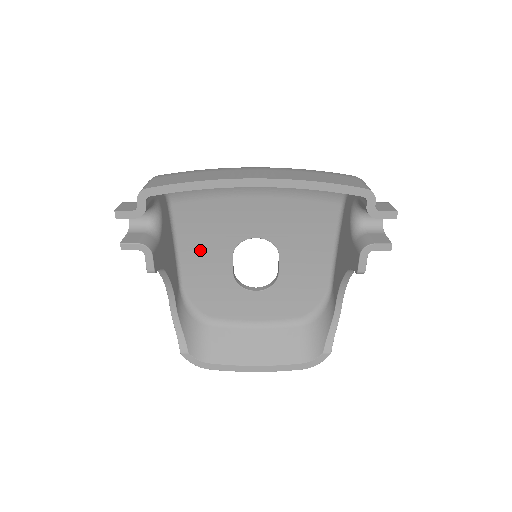
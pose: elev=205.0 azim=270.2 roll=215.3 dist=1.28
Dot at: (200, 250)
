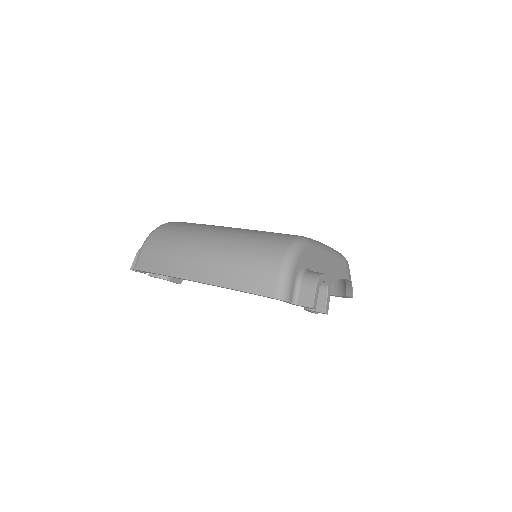
Dot at: occluded
